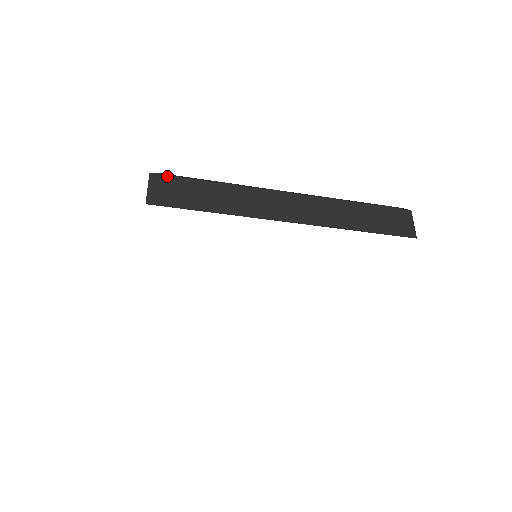
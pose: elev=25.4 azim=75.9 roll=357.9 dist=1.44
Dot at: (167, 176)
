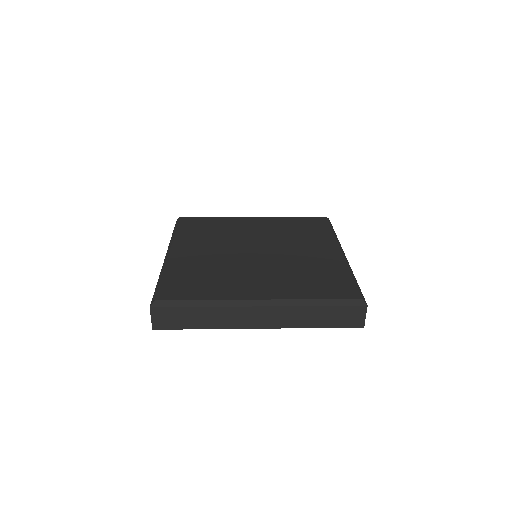
Dot at: (163, 308)
